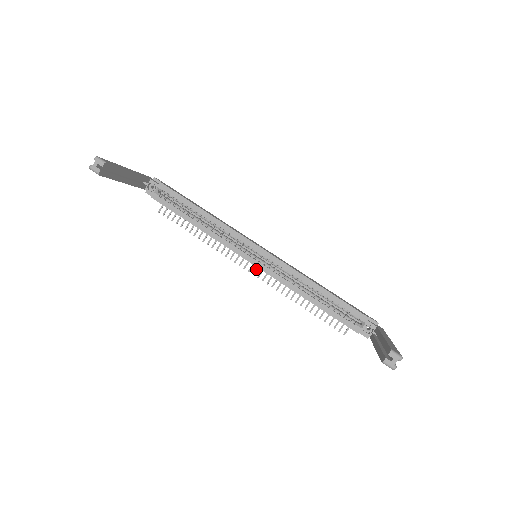
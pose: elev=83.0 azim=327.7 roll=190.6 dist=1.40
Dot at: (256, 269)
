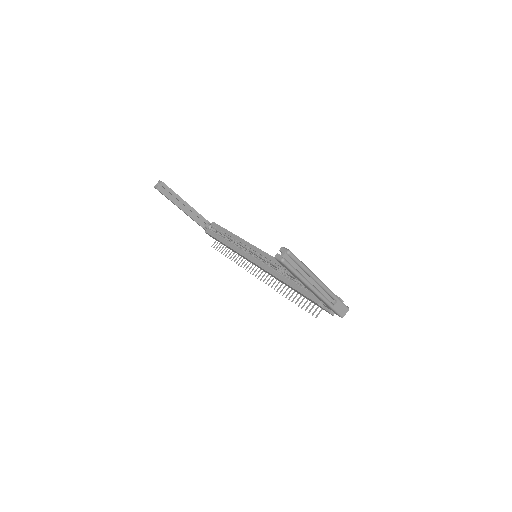
Dot at: occluded
